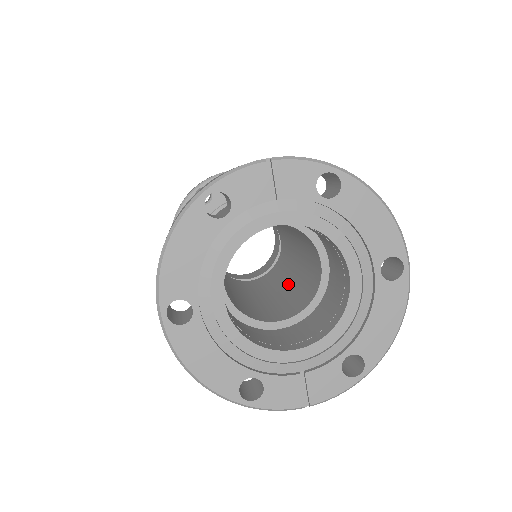
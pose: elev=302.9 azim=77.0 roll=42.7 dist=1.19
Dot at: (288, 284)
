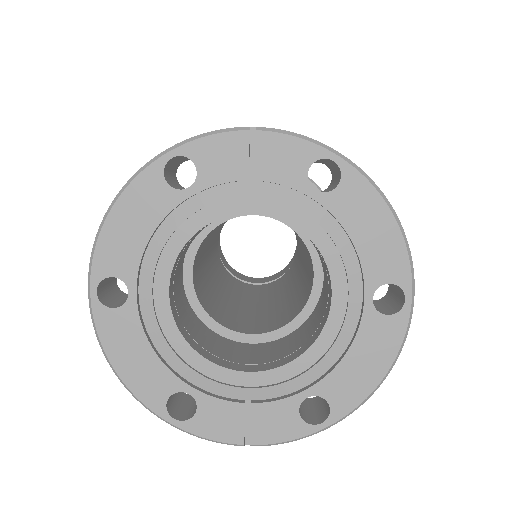
Dot at: (284, 296)
